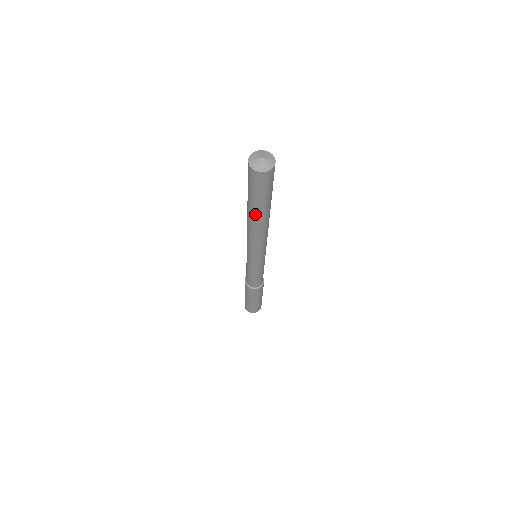
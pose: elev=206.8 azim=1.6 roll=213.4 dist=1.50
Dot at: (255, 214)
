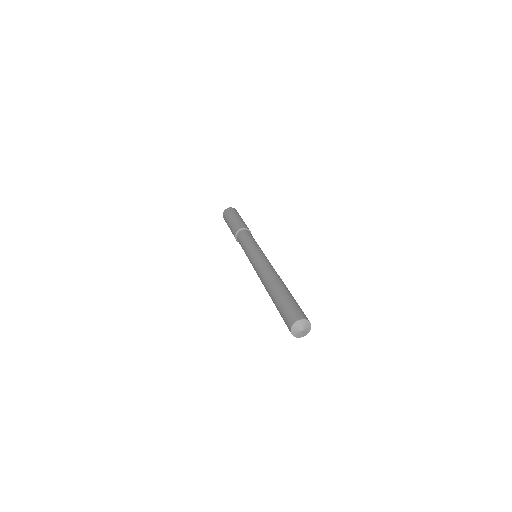
Dot at: (273, 302)
